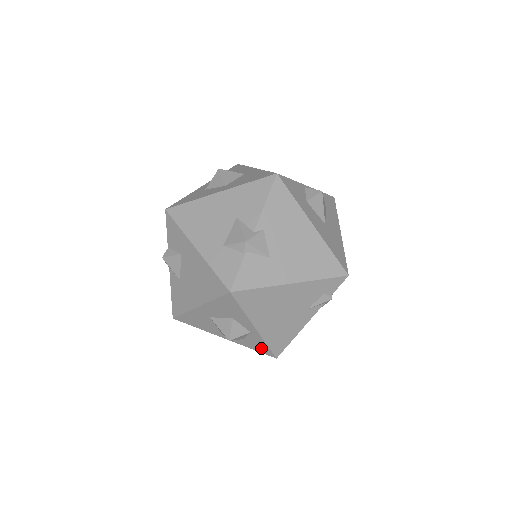
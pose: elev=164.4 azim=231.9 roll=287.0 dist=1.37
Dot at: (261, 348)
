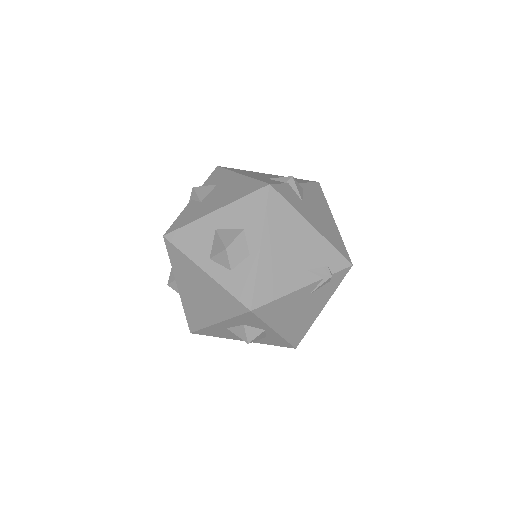
Dot at: (243, 289)
